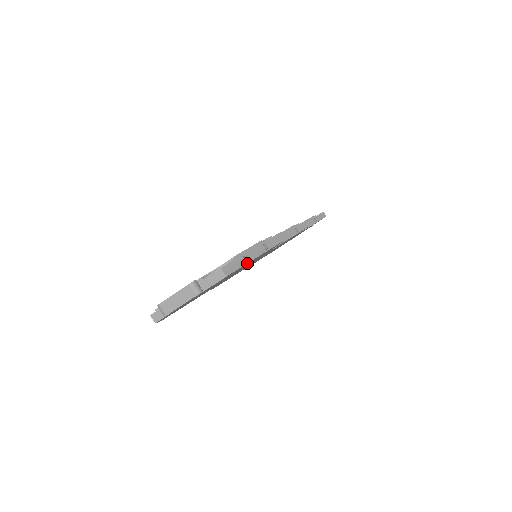
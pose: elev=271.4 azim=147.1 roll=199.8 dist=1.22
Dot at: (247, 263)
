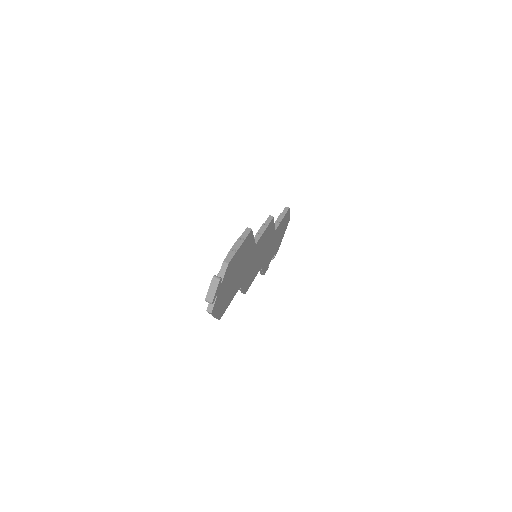
Dot at: (236, 252)
